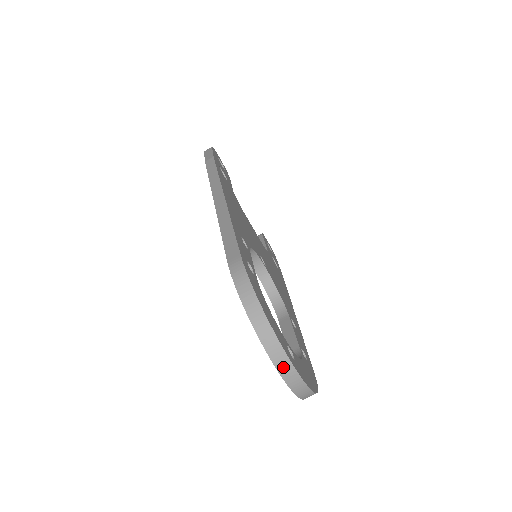
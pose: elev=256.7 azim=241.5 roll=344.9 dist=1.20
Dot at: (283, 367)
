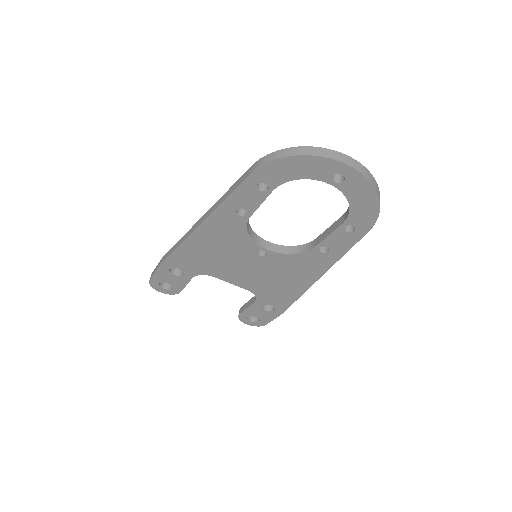
Dot at: (344, 159)
